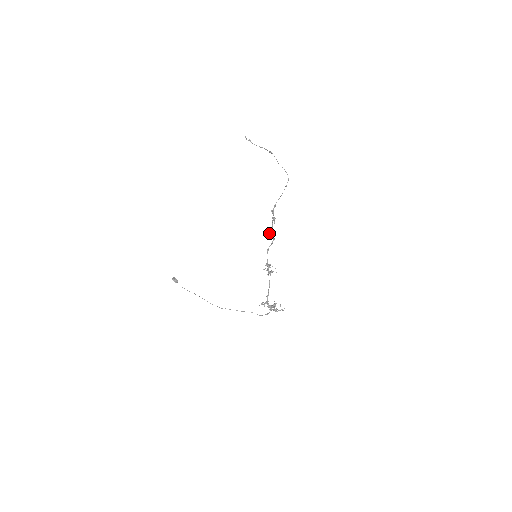
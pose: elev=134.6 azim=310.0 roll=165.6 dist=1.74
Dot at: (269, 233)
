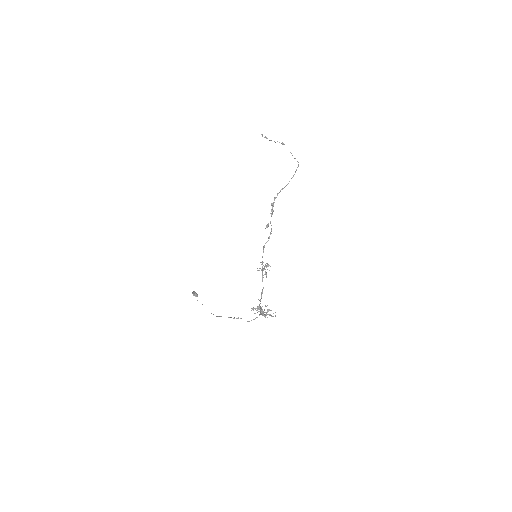
Dot at: occluded
